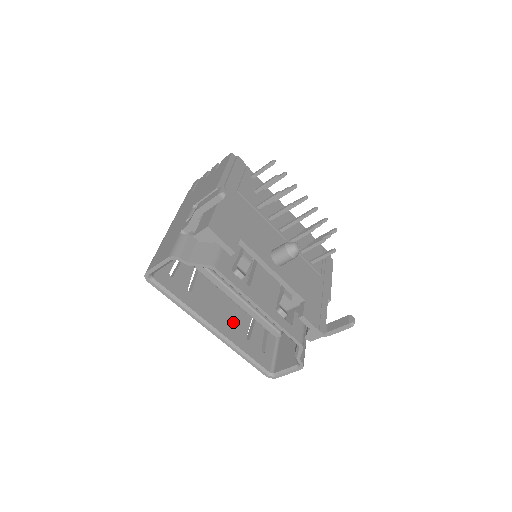
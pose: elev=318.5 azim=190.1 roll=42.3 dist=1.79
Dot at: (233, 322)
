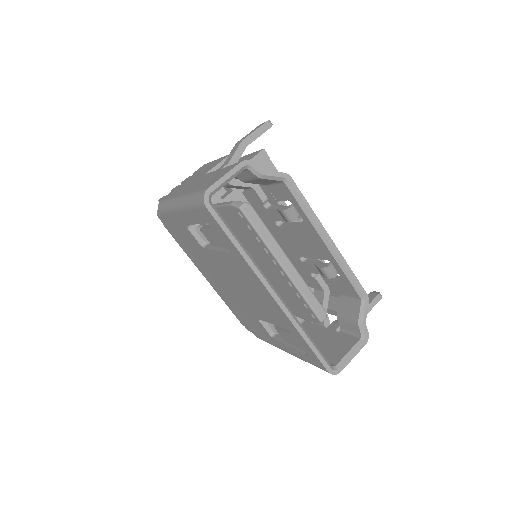
Dot at: occluded
